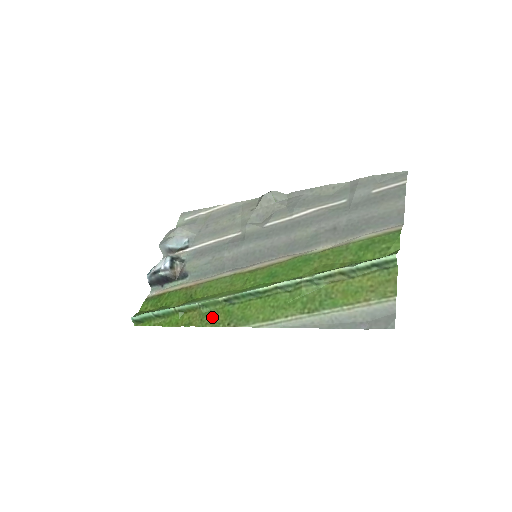
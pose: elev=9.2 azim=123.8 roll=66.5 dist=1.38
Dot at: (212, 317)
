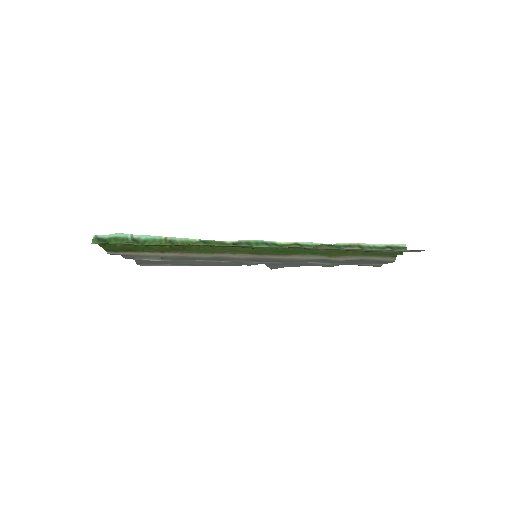
Dot at: (217, 246)
